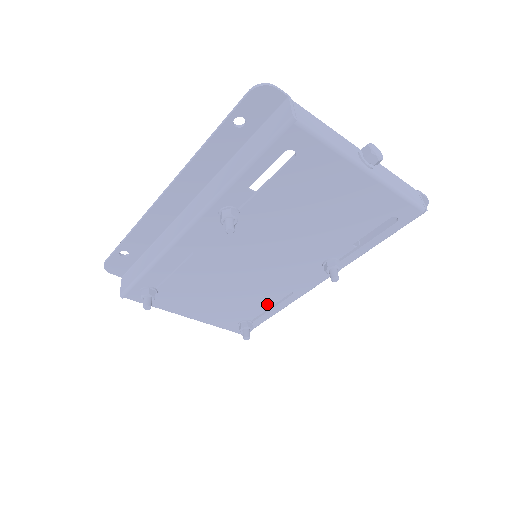
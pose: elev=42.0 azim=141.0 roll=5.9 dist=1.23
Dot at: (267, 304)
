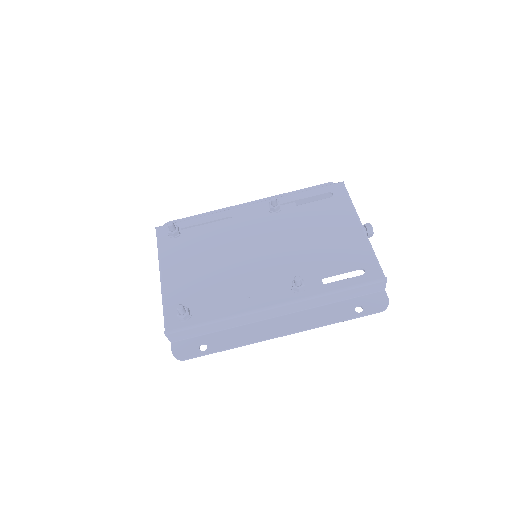
Dot at: (222, 302)
